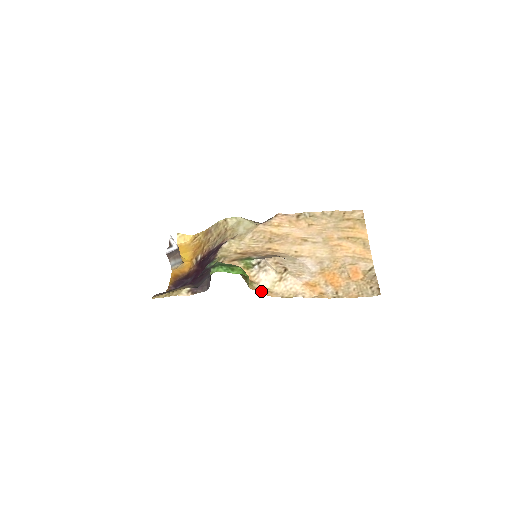
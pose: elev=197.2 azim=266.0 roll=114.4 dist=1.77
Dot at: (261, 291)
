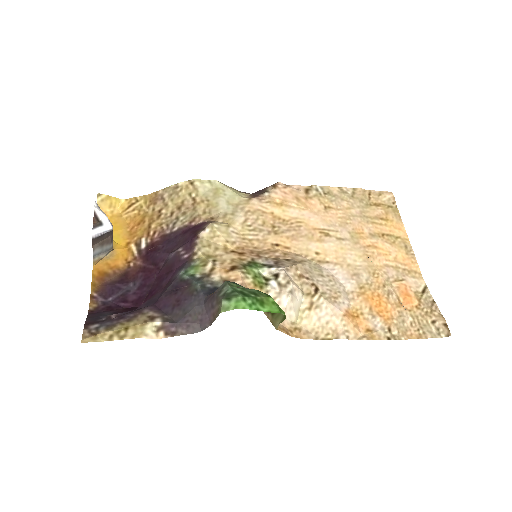
Dot at: (286, 329)
